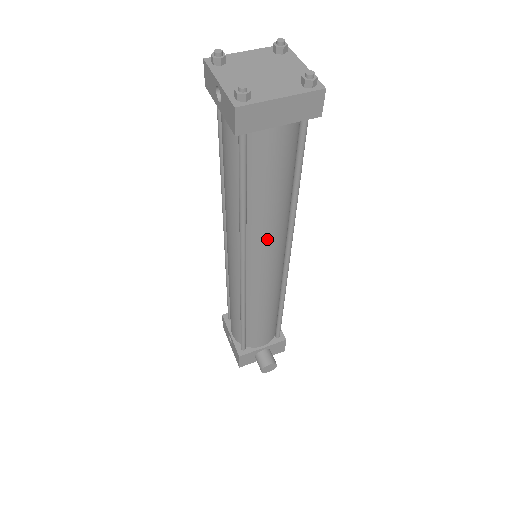
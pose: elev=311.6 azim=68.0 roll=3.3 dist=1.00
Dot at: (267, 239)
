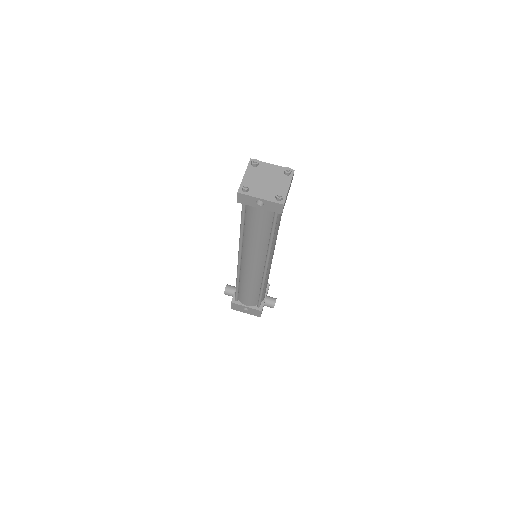
Dot at: (275, 243)
